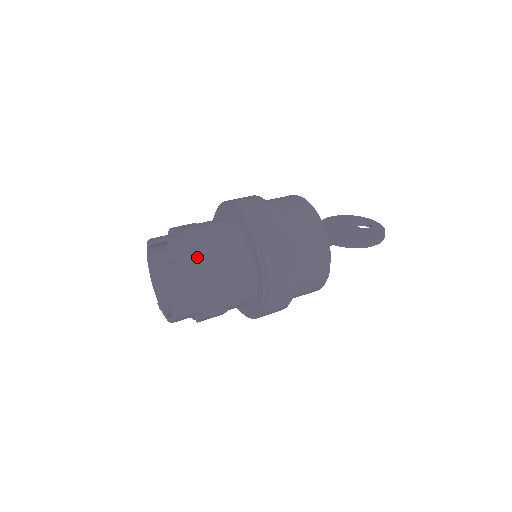
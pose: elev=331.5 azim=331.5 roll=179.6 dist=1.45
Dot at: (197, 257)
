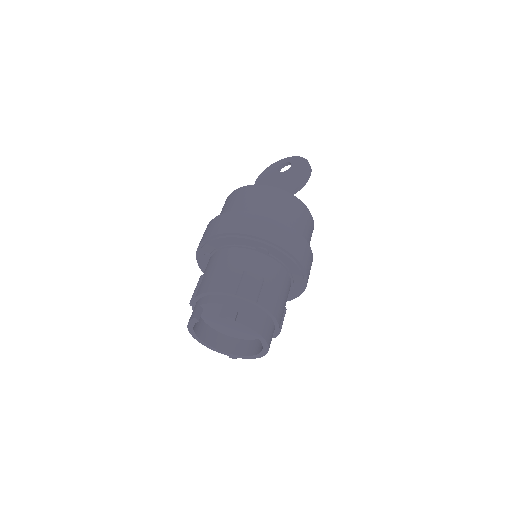
Dot at: (247, 294)
